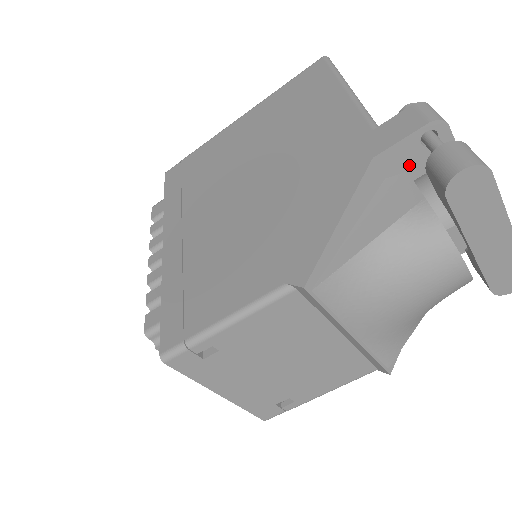
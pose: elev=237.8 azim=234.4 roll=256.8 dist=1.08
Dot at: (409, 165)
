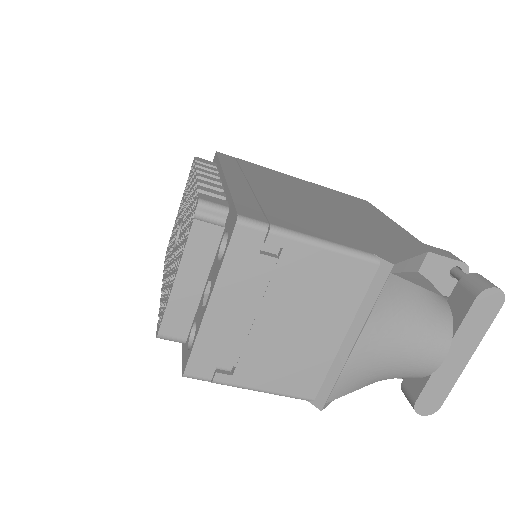
Dot at: (433, 277)
